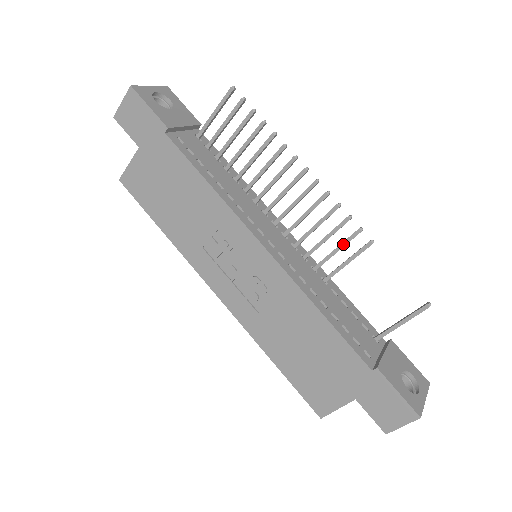
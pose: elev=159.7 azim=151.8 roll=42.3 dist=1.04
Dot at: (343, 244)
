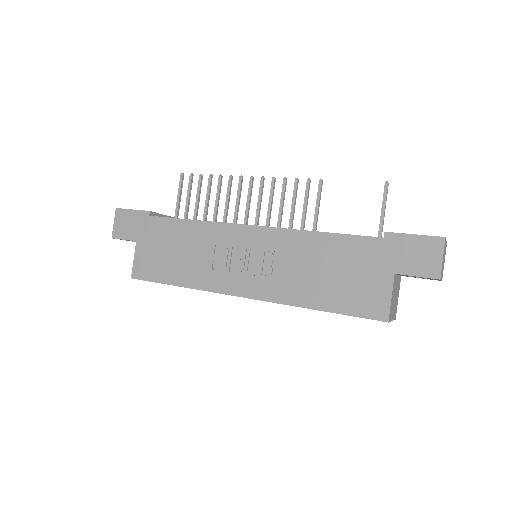
Dot at: (305, 198)
